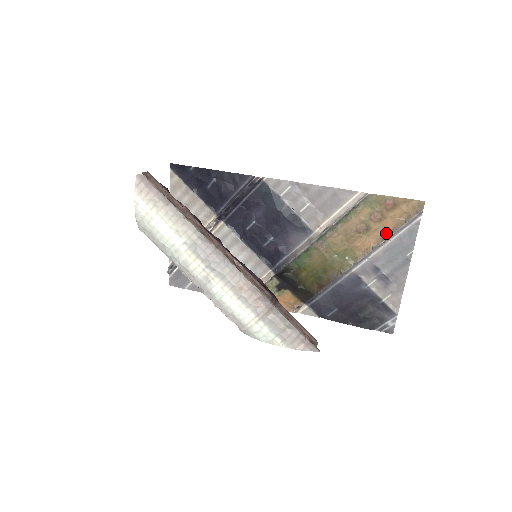
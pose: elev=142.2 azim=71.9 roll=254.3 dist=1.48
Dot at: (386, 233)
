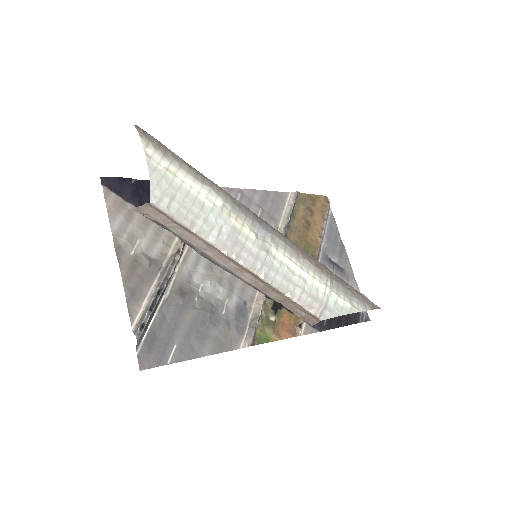
Dot at: (320, 225)
